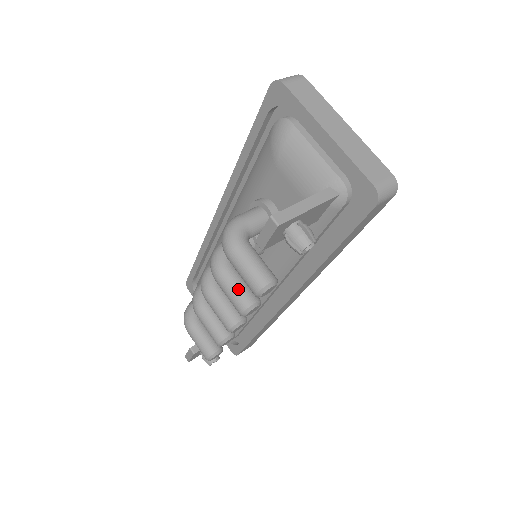
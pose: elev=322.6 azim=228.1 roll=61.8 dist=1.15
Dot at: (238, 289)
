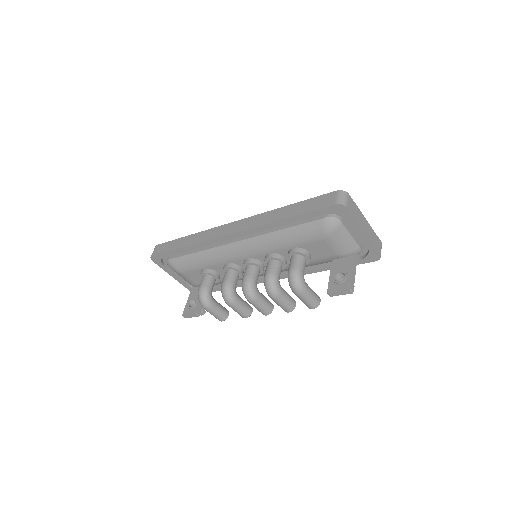
Dot at: (289, 302)
